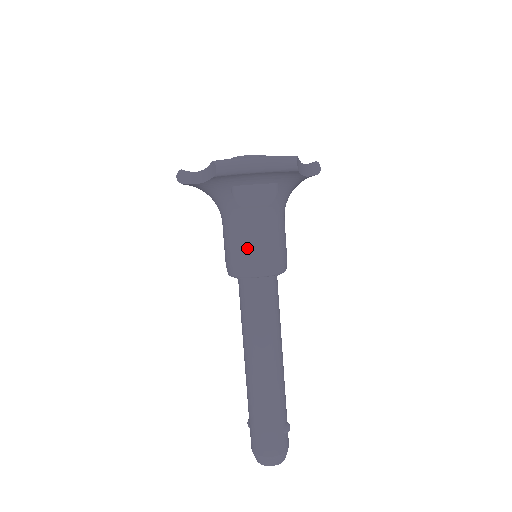
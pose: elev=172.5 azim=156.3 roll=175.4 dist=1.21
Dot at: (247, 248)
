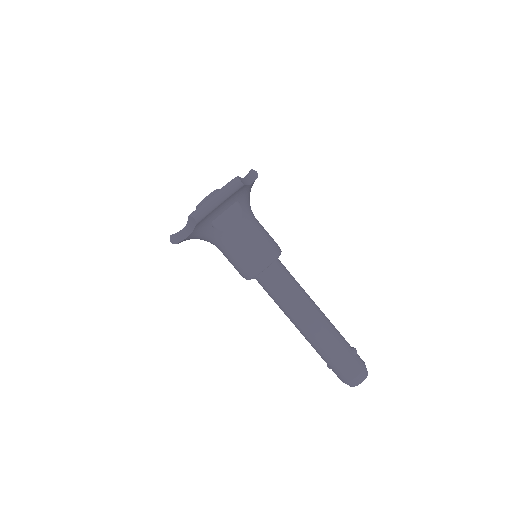
Dot at: (247, 254)
